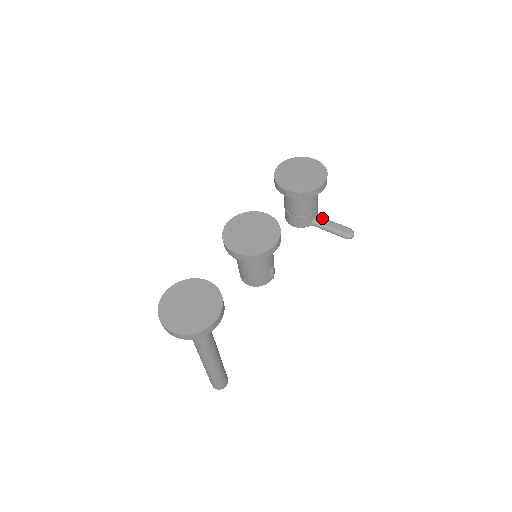
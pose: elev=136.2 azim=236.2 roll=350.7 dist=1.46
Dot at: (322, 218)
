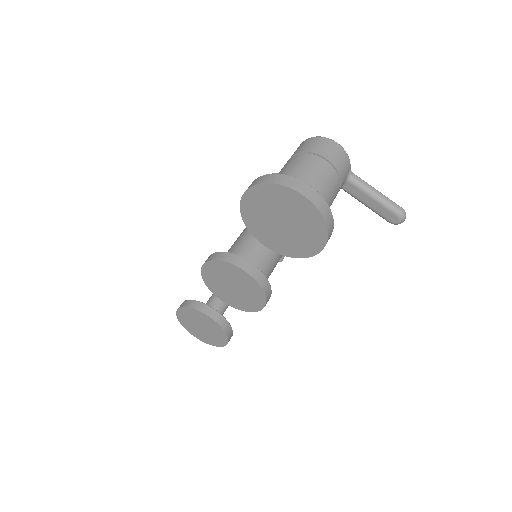
Dot at: (354, 186)
